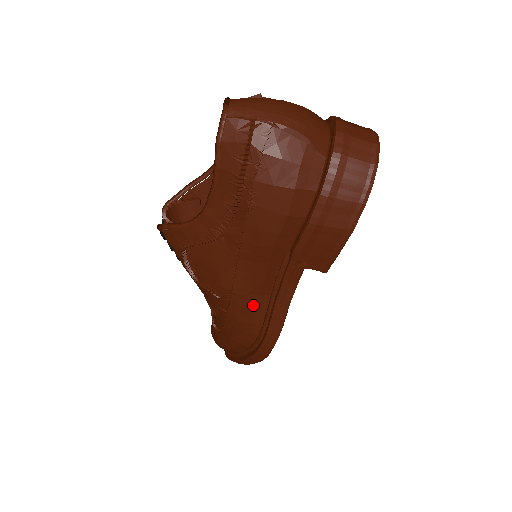
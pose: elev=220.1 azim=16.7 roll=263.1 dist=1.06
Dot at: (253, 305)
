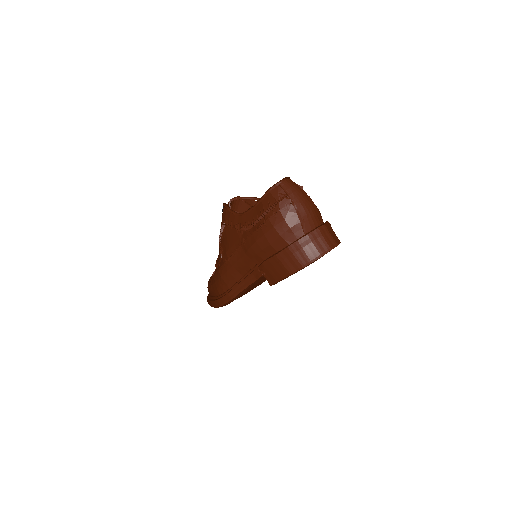
Dot at: (232, 274)
